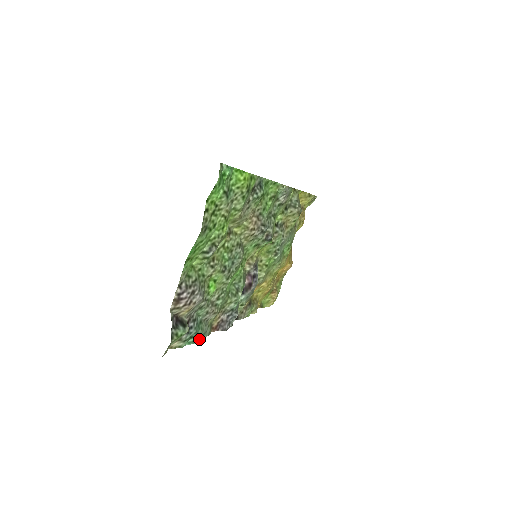
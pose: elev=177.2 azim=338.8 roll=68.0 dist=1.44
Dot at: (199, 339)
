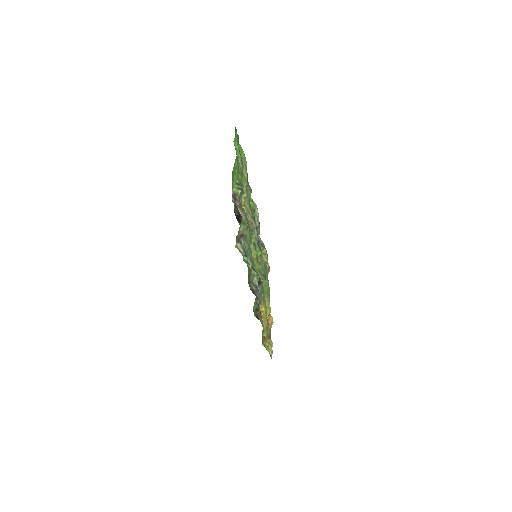
Dot at: (249, 266)
